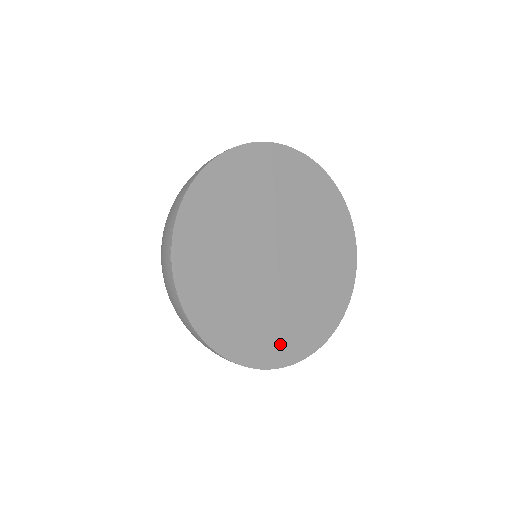
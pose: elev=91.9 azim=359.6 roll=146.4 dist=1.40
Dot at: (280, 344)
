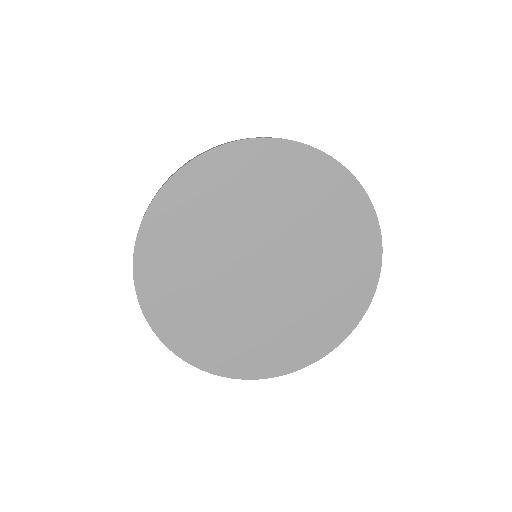
Dot at: (344, 305)
